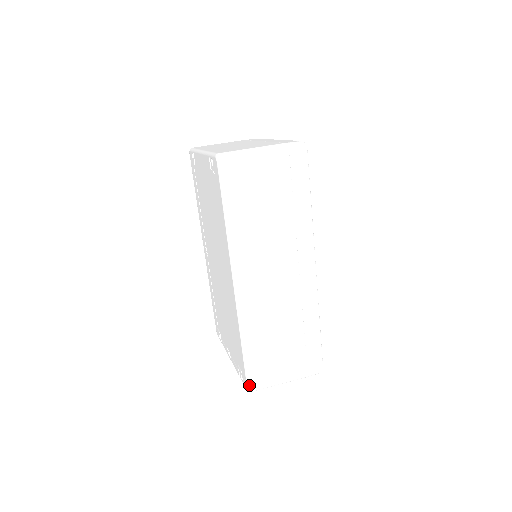
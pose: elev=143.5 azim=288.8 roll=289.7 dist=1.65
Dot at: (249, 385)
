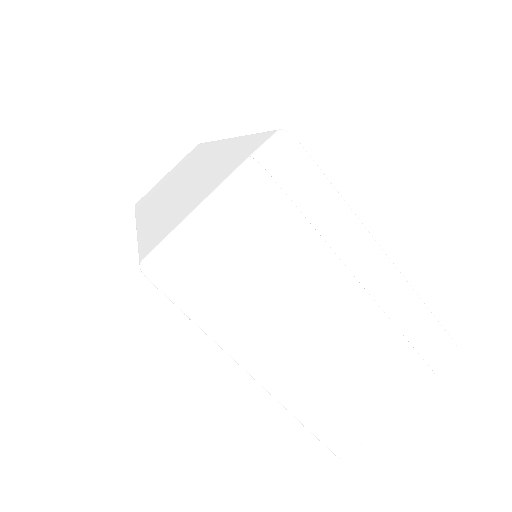
Dot at: occluded
